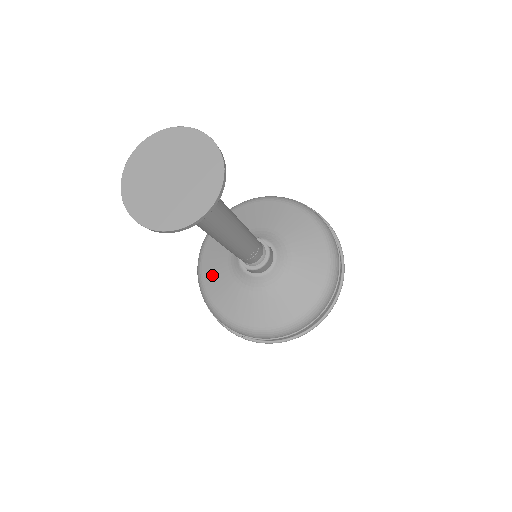
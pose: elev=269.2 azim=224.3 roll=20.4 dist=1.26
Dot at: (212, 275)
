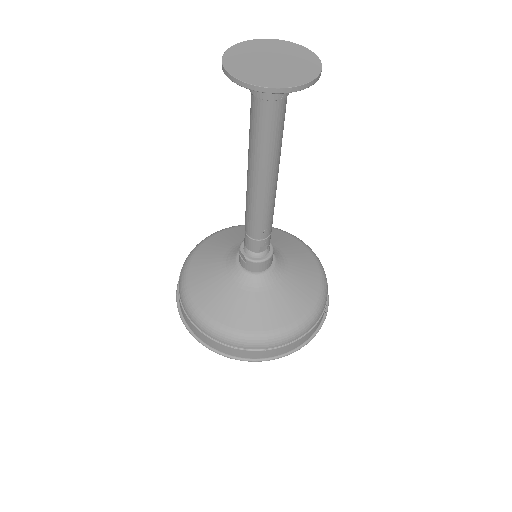
Dot at: (200, 268)
